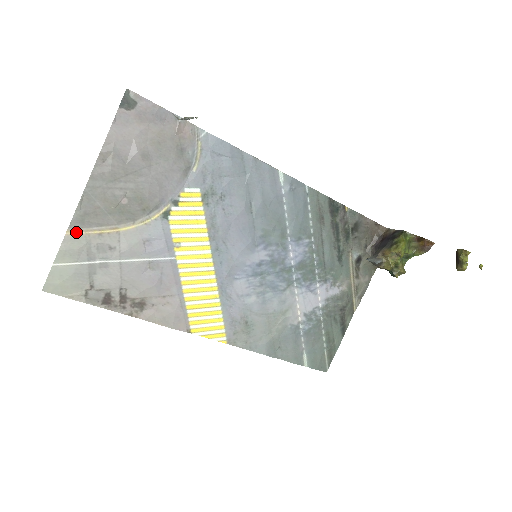
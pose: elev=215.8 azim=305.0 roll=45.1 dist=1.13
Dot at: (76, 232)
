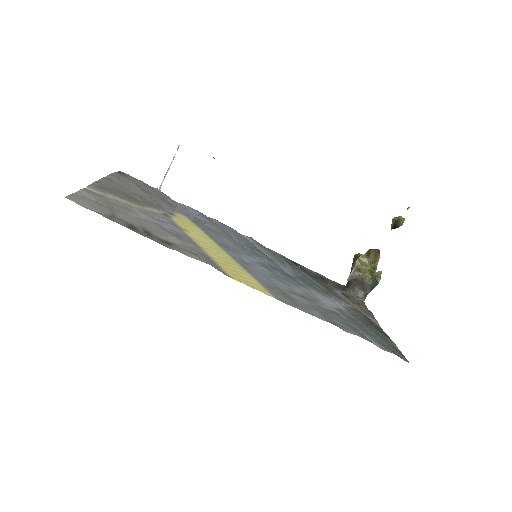
Dot at: (94, 191)
